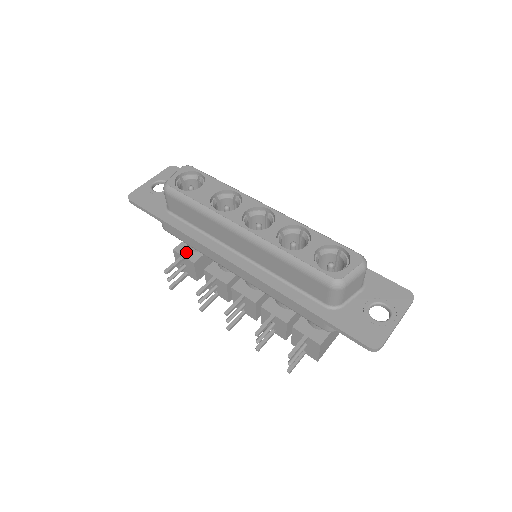
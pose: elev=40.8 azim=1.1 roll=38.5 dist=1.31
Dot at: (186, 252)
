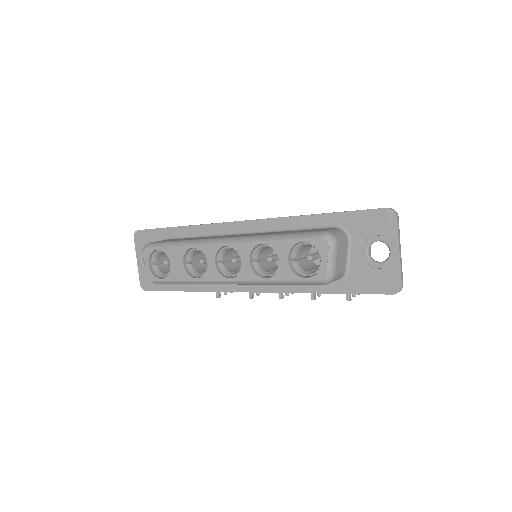
Dot at: occluded
